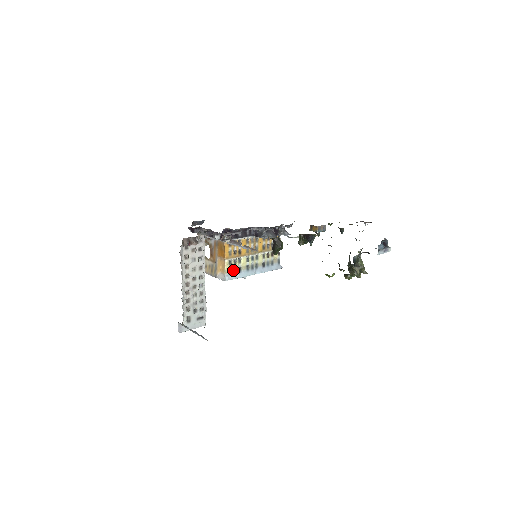
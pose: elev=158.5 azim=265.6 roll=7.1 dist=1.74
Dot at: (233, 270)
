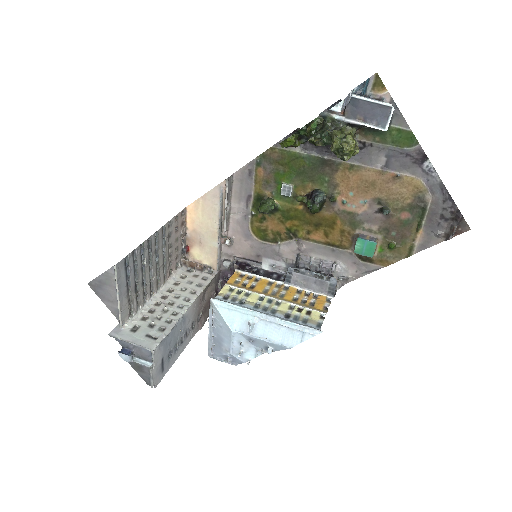
Dot at: (232, 298)
